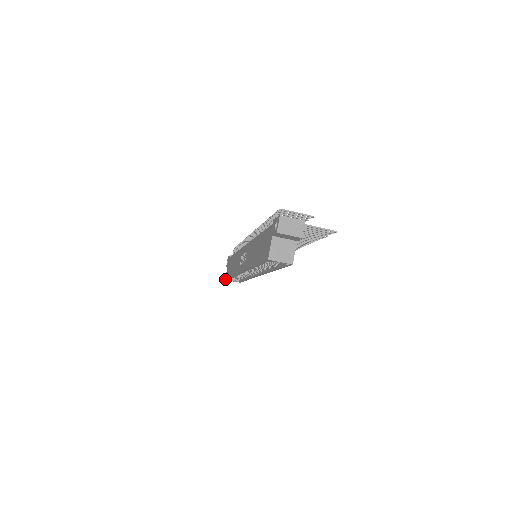
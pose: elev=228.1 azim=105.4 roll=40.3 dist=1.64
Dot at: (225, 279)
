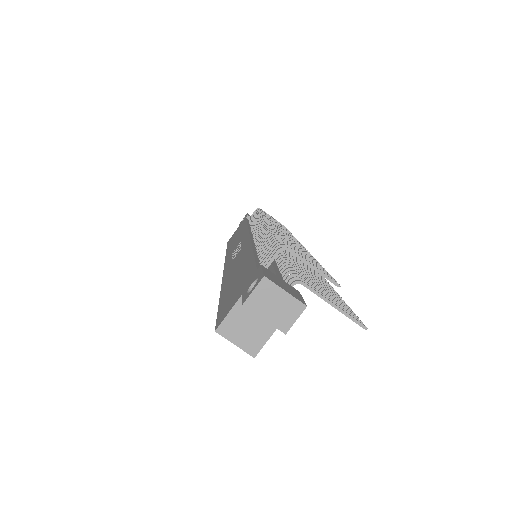
Dot at: (227, 242)
